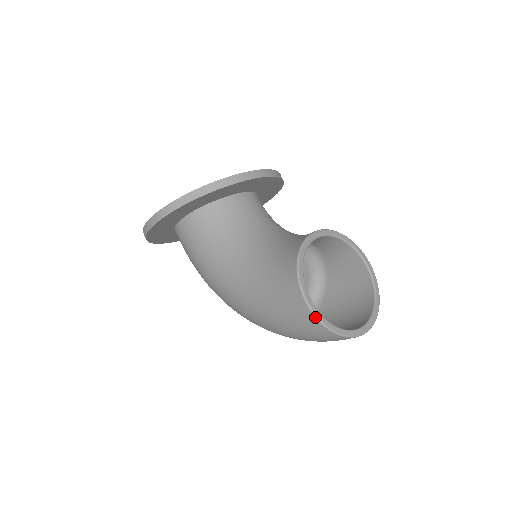
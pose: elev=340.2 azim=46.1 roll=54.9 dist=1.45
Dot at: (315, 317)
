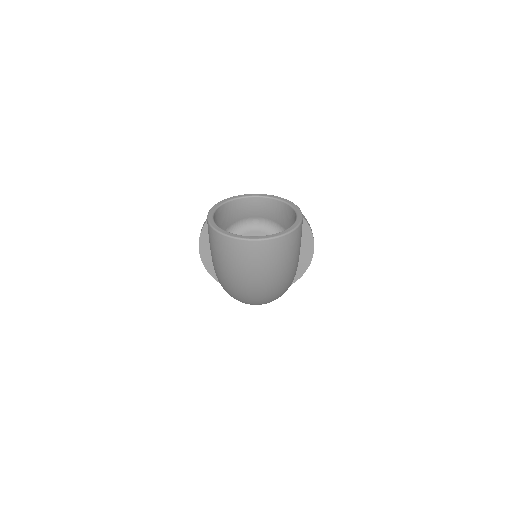
Dot at: (209, 224)
